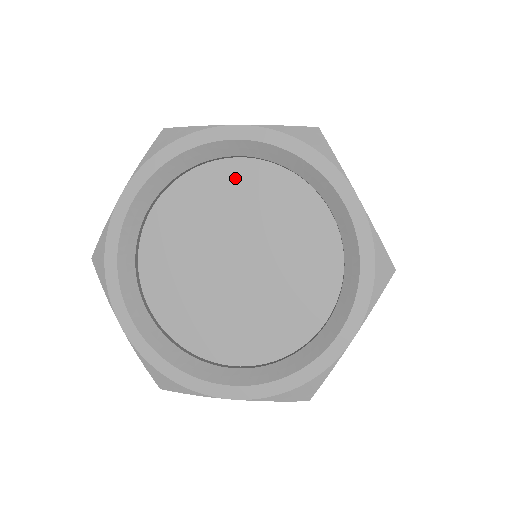
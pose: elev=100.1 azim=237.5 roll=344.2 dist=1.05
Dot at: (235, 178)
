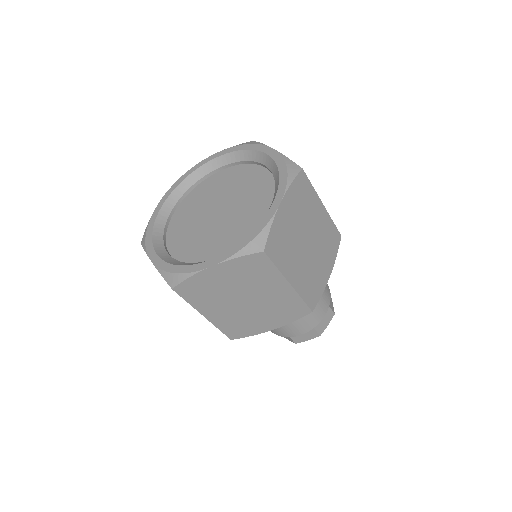
Dot at: (256, 175)
